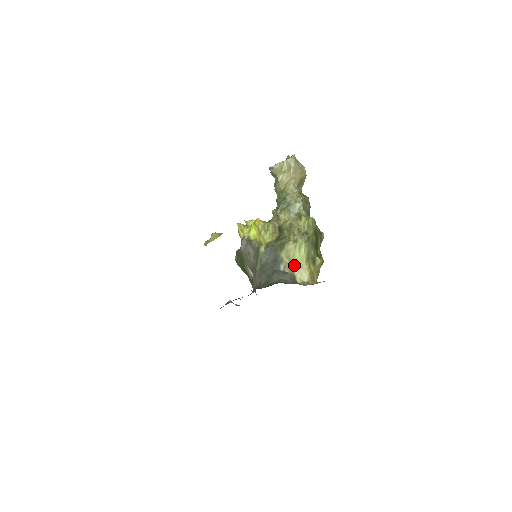
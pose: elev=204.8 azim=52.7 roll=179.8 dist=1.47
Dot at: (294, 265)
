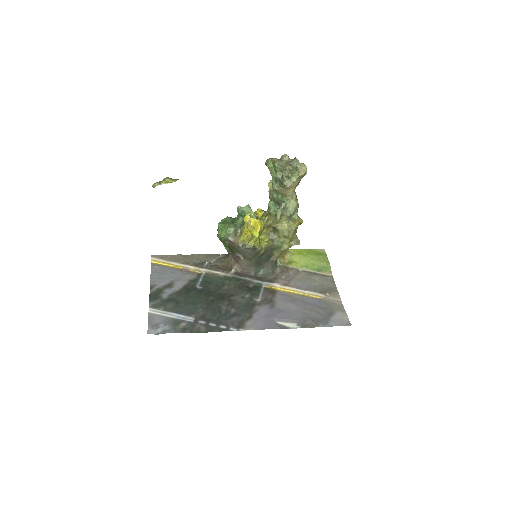
Dot at: (280, 255)
